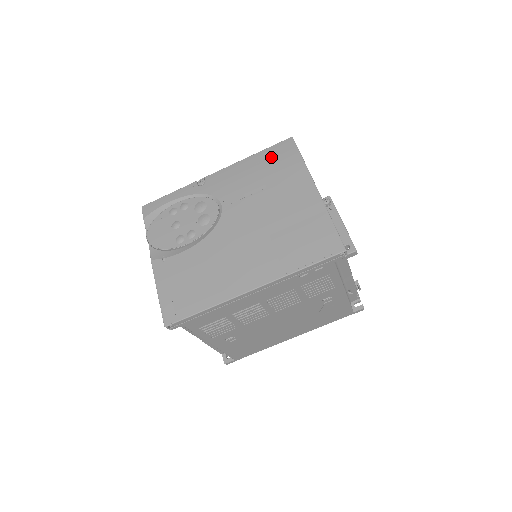
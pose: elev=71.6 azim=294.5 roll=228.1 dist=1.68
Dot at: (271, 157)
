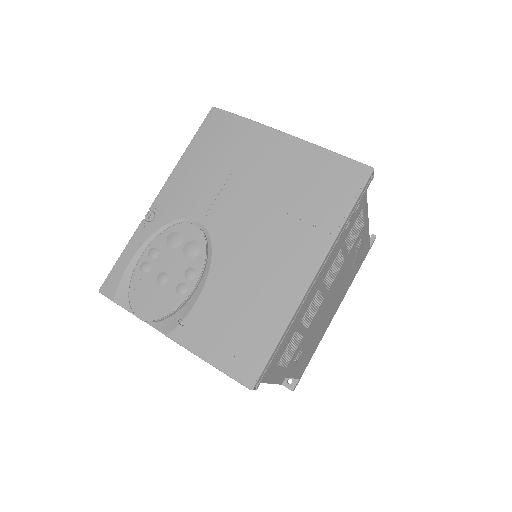
Dot at: (209, 139)
